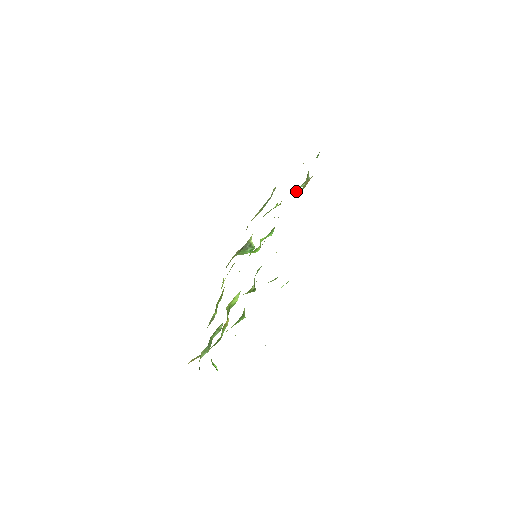
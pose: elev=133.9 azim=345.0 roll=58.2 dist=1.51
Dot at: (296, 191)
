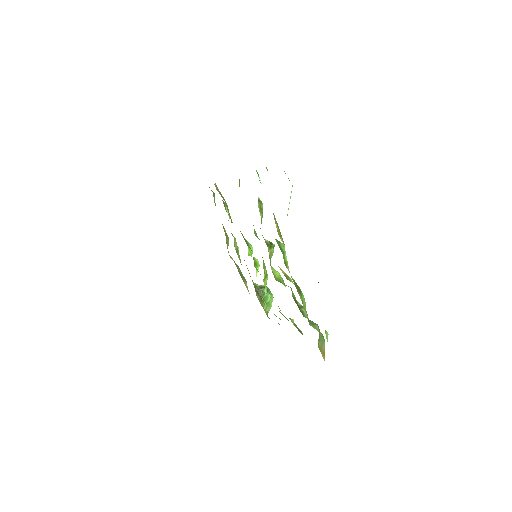
Dot at: occluded
